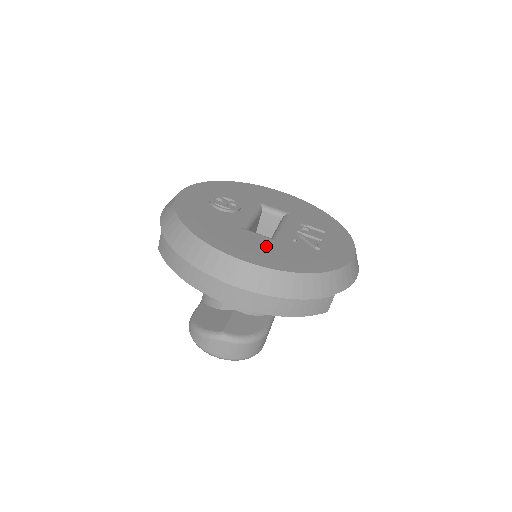
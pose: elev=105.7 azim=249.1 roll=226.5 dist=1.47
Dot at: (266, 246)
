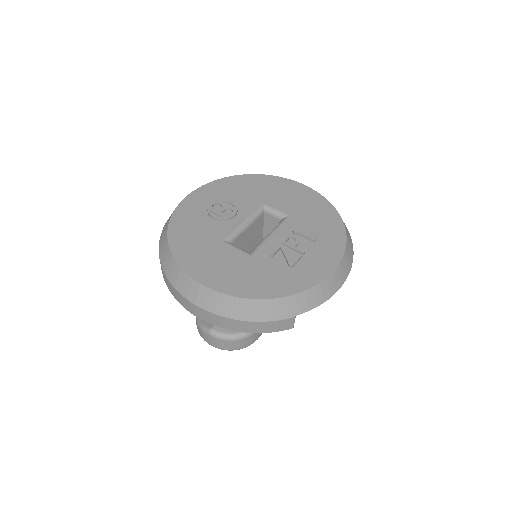
Dot at: (236, 265)
